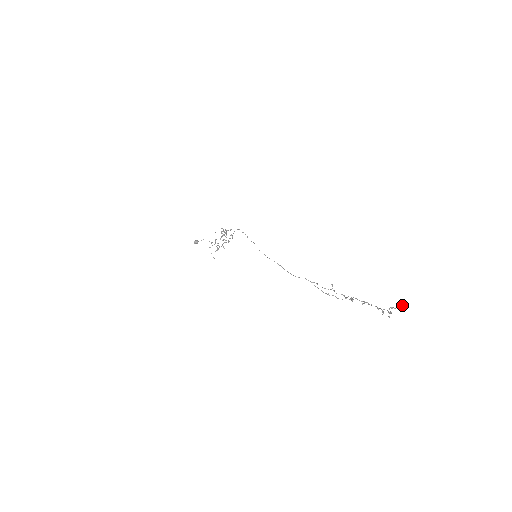
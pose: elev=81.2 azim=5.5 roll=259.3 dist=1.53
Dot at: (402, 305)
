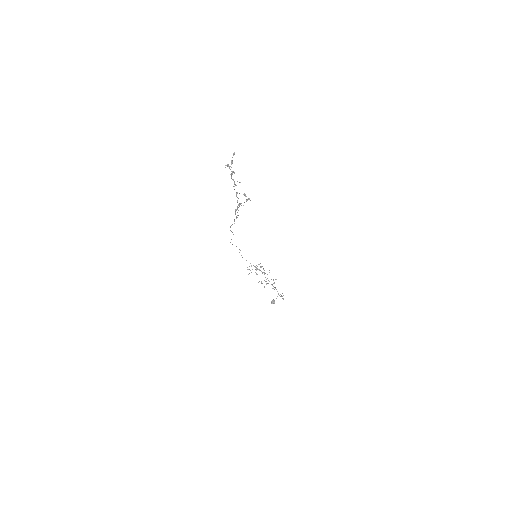
Dot at: (234, 153)
